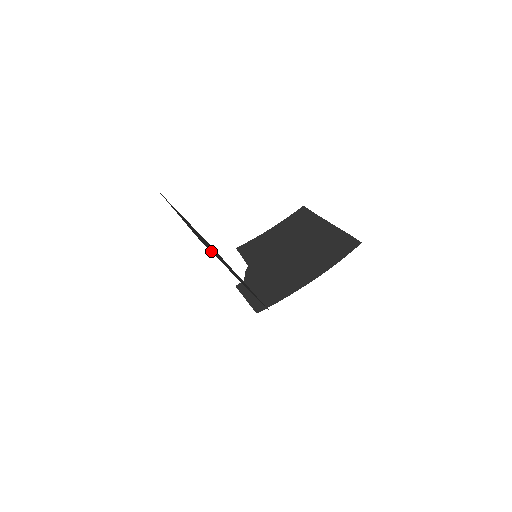
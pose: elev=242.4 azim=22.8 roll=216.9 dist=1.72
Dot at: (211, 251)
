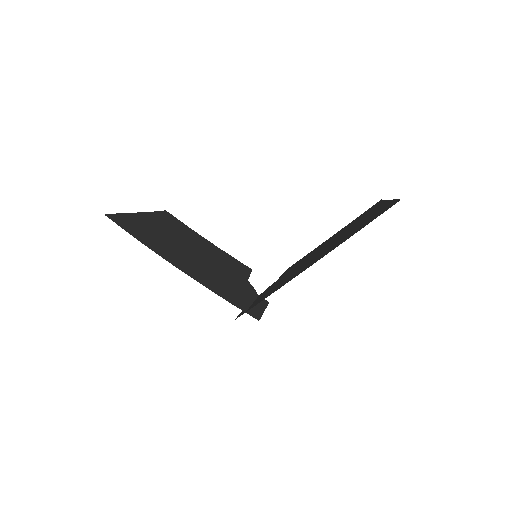
Dot at: (133, 232)
